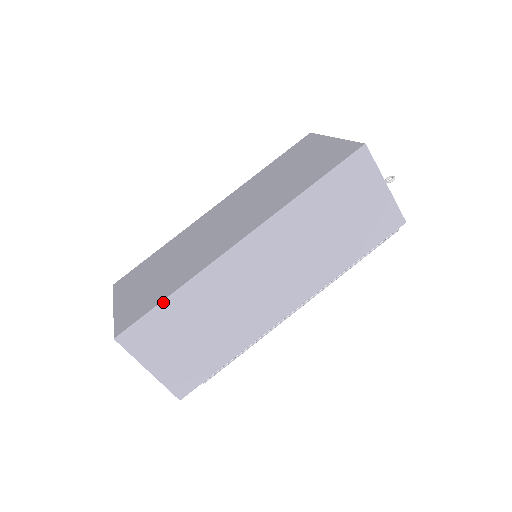
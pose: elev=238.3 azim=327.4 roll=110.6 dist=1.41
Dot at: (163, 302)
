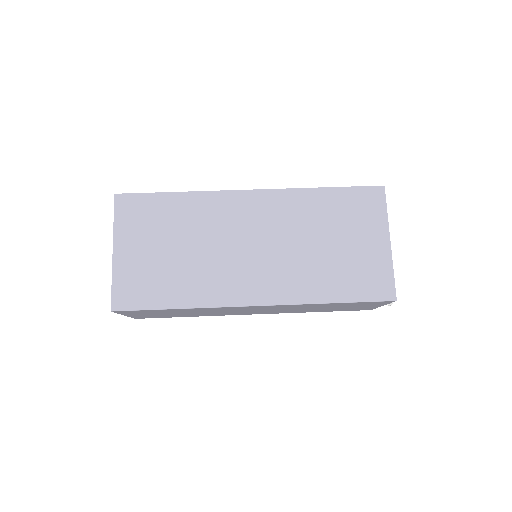
Dot at: (166, 309)
